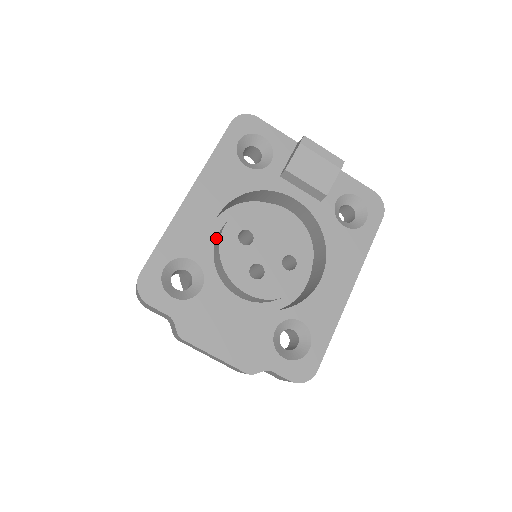
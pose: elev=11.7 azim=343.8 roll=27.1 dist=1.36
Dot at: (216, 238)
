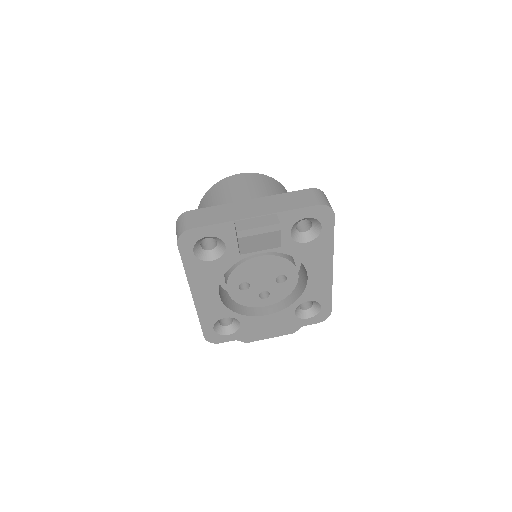
Dot at: occluded
